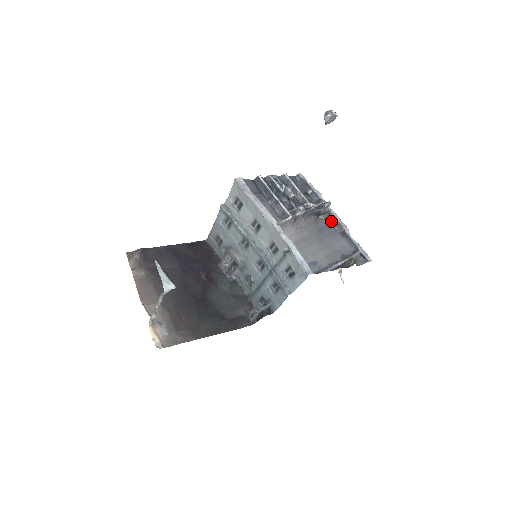
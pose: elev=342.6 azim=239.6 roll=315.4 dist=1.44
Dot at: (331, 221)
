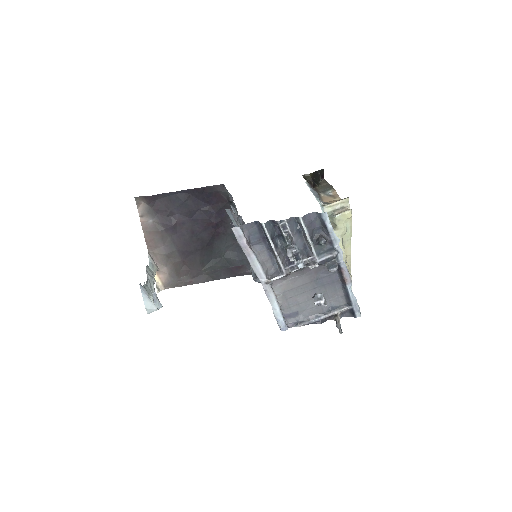
Dot at: (337, 270)
